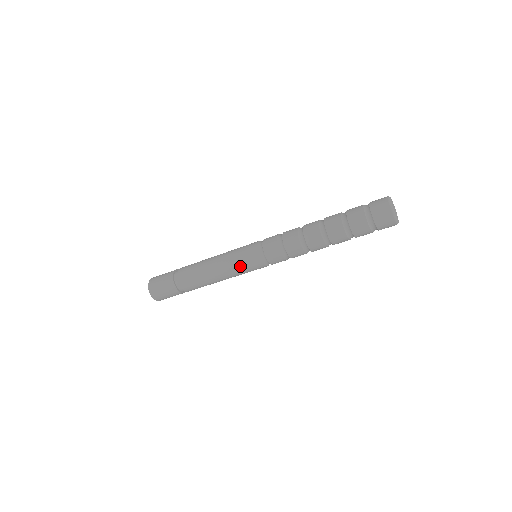
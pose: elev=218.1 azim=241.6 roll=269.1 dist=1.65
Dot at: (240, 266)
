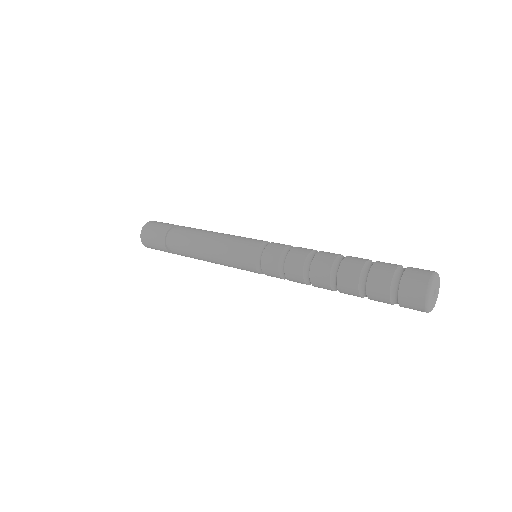
Dot at: occluded
